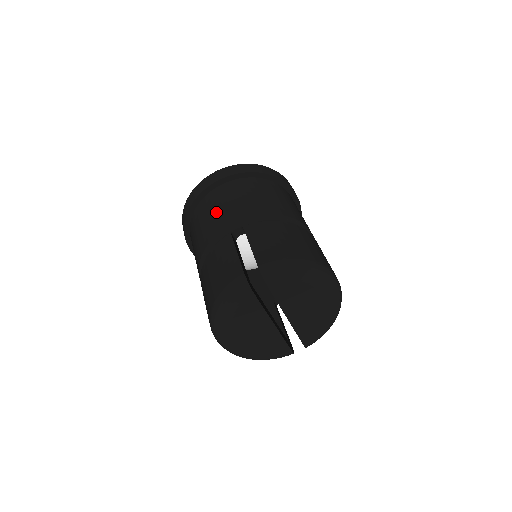
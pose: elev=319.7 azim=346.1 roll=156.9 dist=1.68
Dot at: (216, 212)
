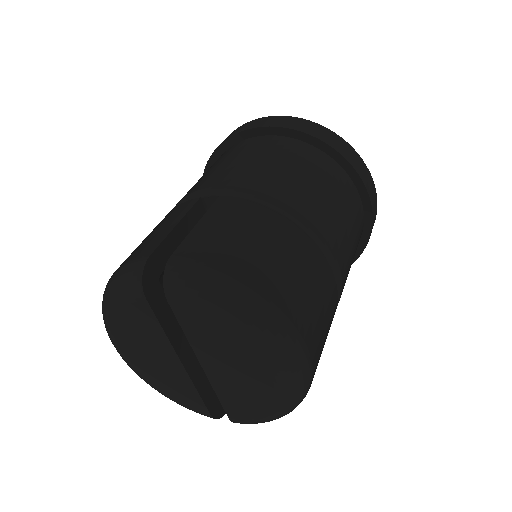
Dot at: (220, 165)
